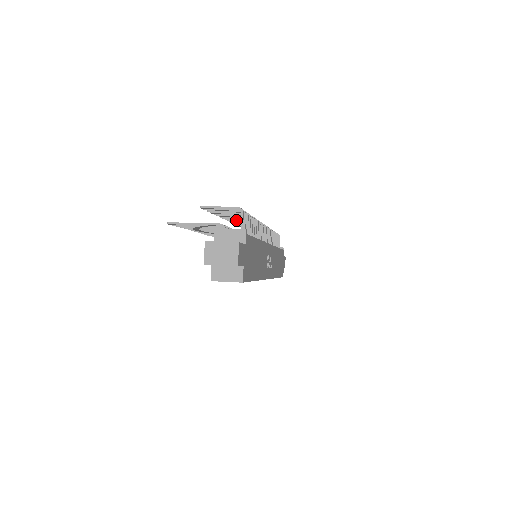
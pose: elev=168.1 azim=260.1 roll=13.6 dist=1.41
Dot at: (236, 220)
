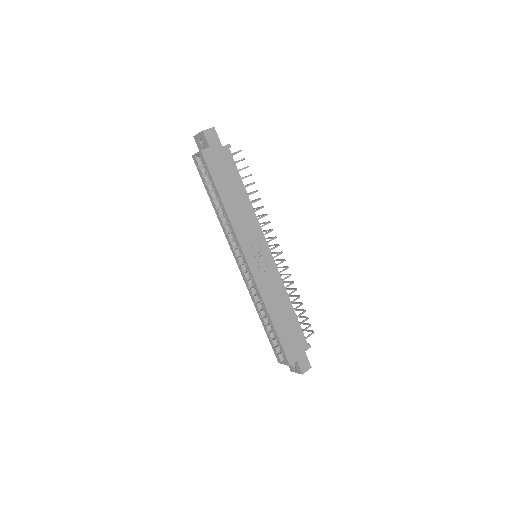
Dot at: occluded
